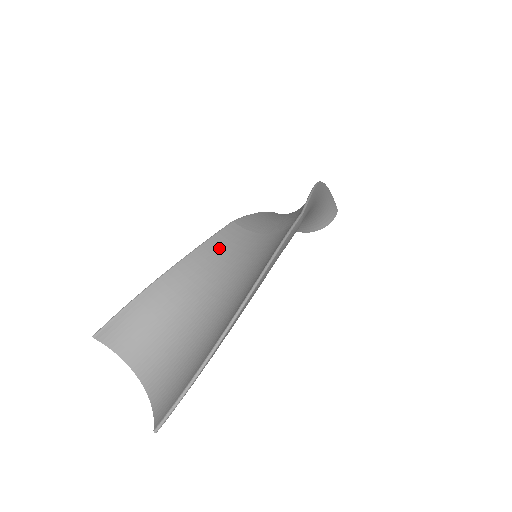
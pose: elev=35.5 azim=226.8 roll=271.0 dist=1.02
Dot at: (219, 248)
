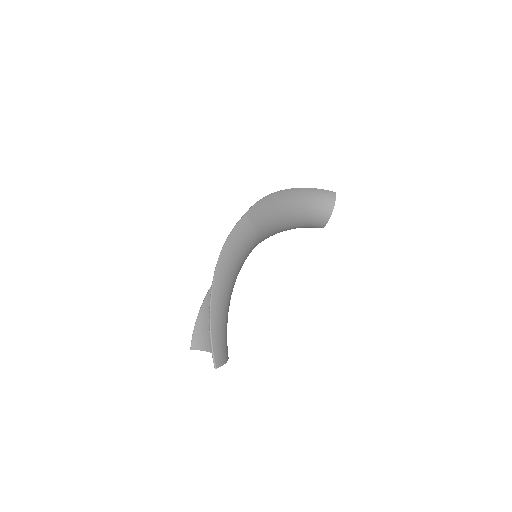
Dot at: occluded
